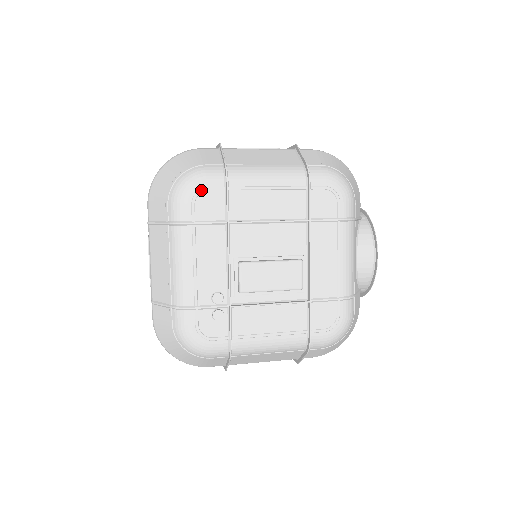
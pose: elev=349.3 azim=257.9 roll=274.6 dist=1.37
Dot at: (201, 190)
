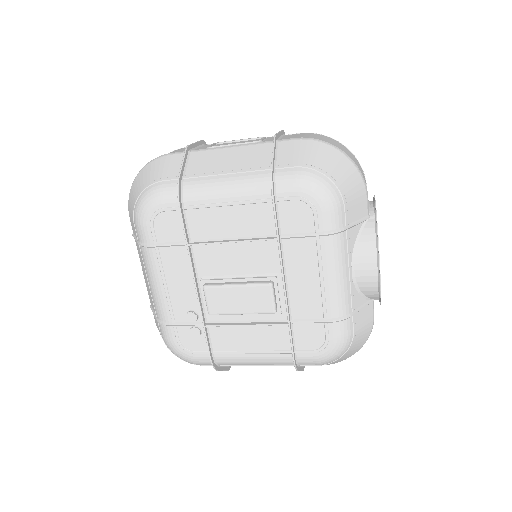
Dot at: (157, 212)
